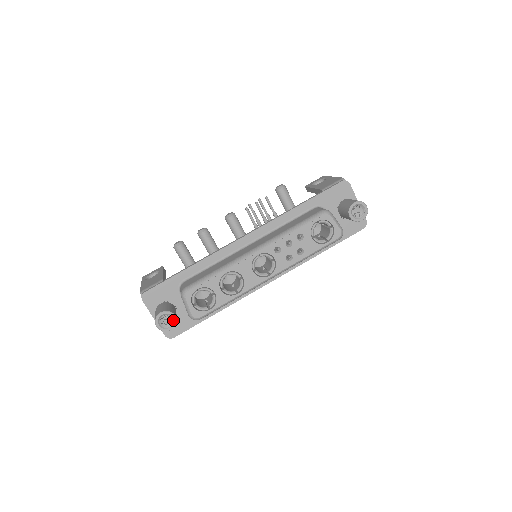
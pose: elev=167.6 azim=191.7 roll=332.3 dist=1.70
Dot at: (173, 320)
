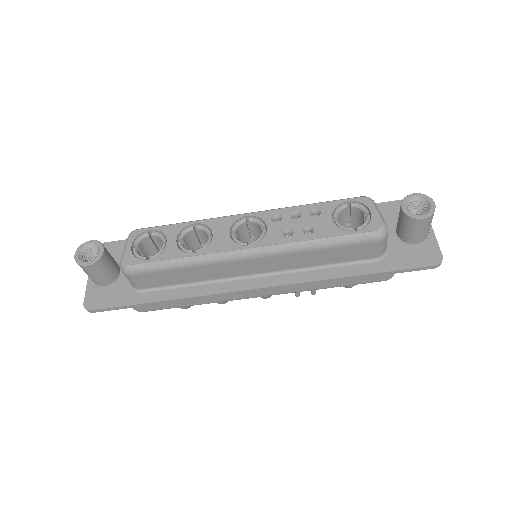
Dot at: (97, 255)
